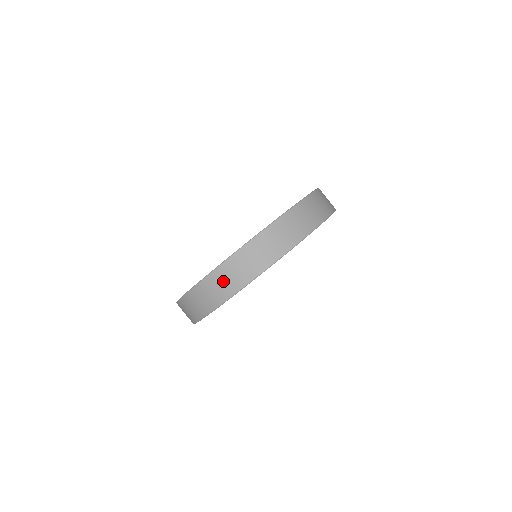
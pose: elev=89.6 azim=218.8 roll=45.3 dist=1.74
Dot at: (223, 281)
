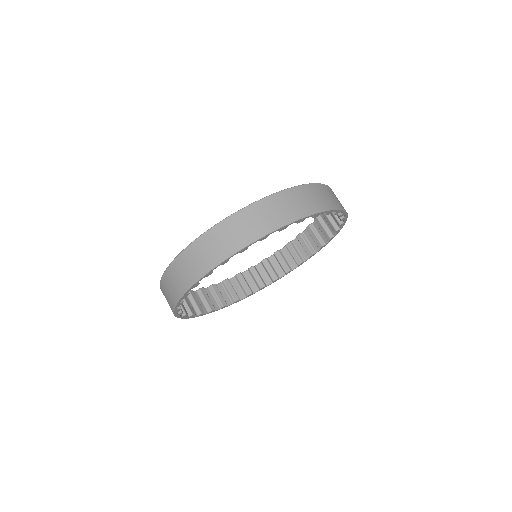
Dot at: (233, 231)
